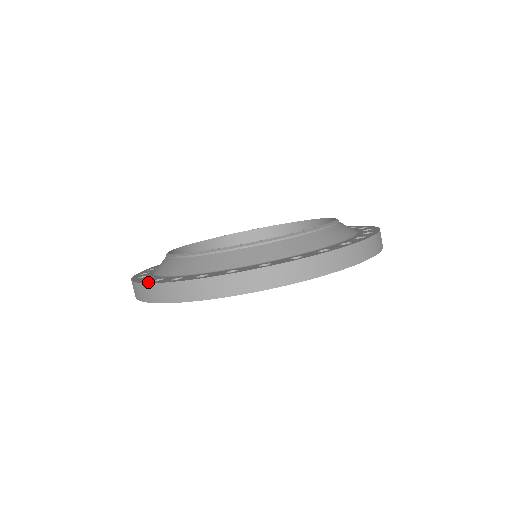
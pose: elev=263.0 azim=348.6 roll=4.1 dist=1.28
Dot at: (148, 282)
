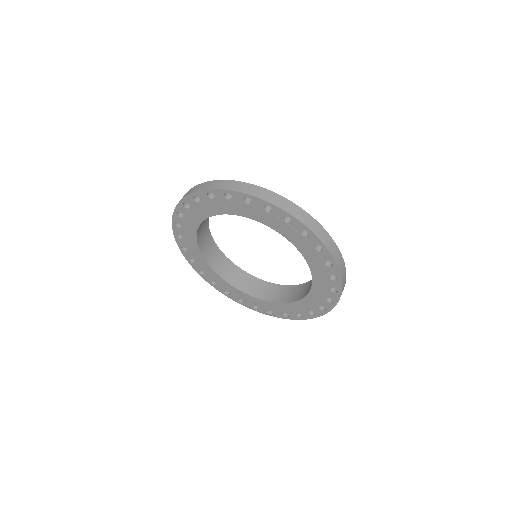
Dot at: occluded
